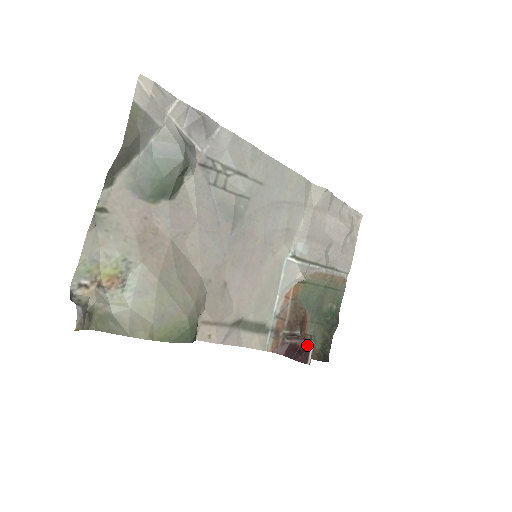
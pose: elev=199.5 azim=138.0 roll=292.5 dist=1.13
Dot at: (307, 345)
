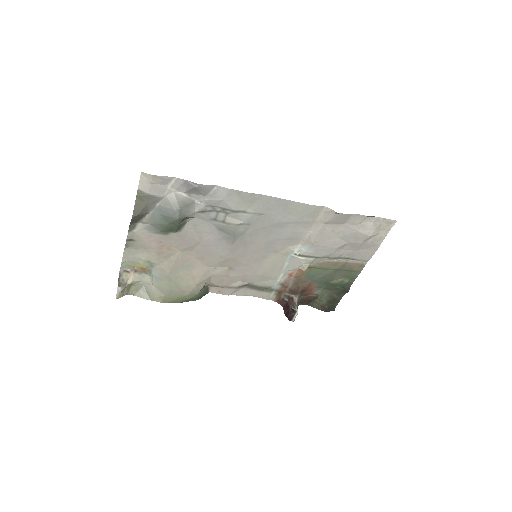
Dot at: (293, 311)
